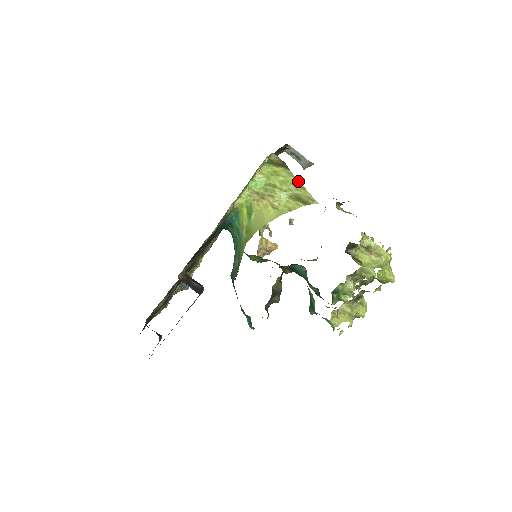
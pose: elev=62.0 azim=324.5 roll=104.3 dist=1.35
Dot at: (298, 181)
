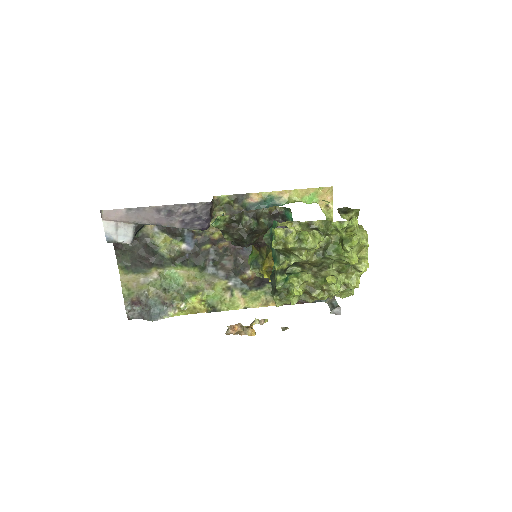
Dot at: occluded
